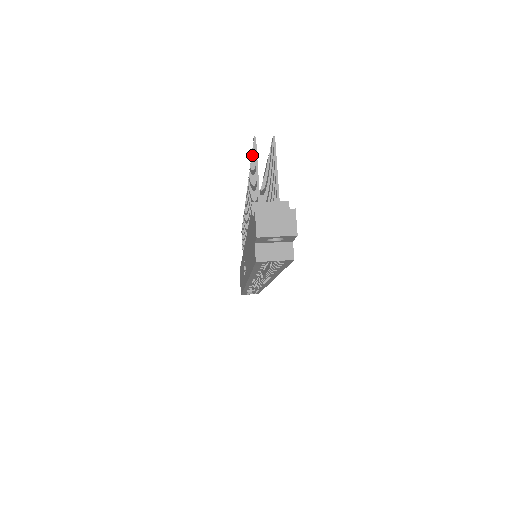
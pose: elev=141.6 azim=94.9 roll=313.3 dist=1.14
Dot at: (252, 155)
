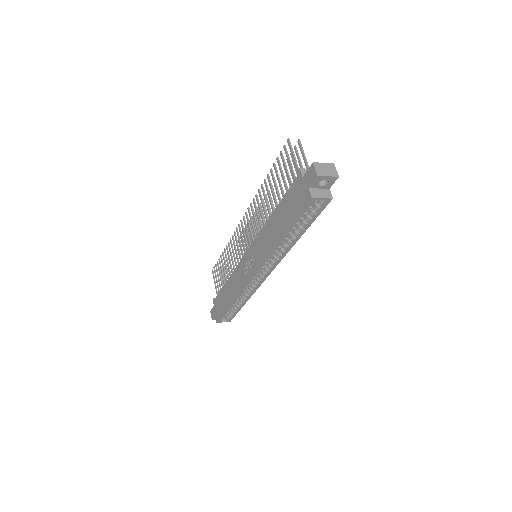
Dot at: (281, 155)
